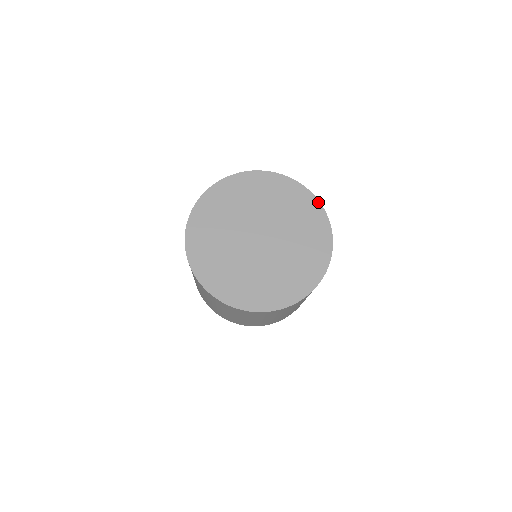
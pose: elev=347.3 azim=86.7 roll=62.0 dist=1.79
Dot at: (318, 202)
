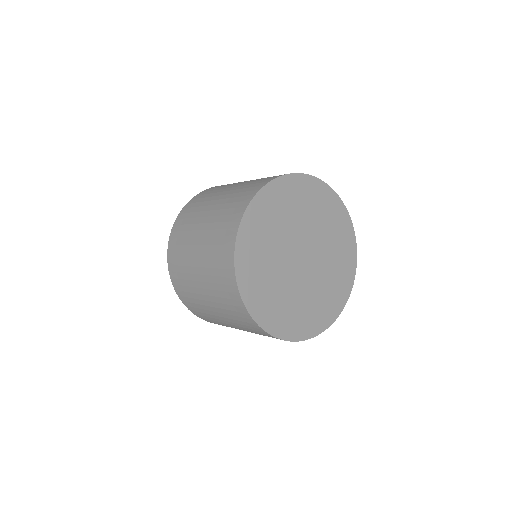
Dot at: (355, 243)
